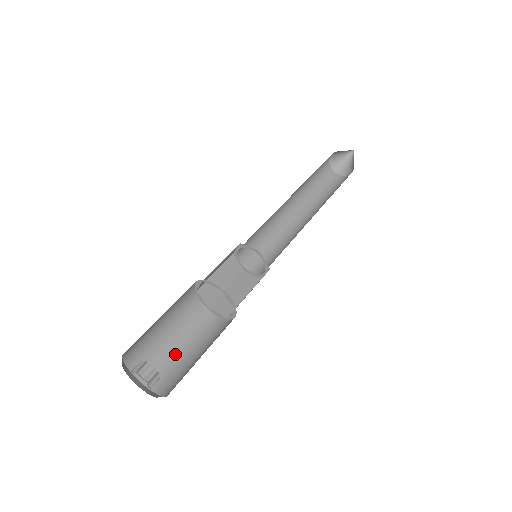
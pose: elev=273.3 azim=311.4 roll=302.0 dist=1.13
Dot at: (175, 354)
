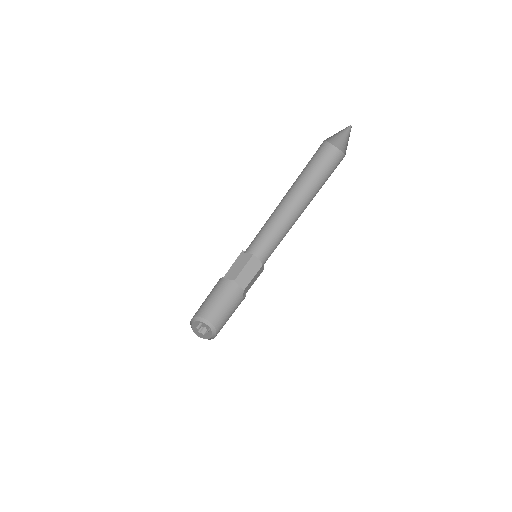
Dot at: (220, 306)
